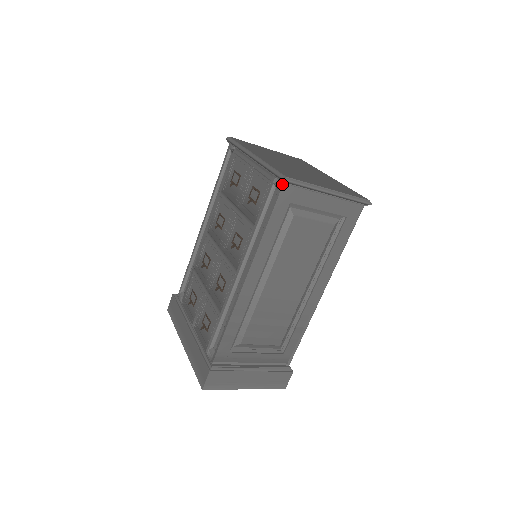
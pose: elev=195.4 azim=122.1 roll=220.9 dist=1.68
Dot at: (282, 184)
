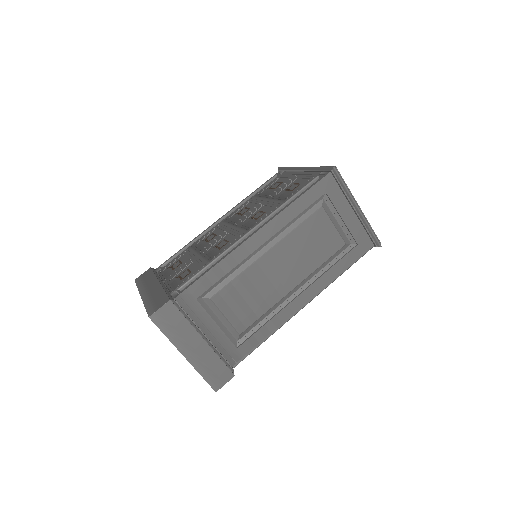
Dot at: (328, 172)
